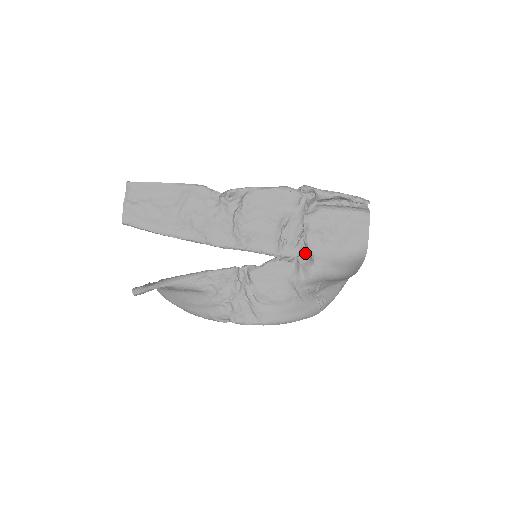
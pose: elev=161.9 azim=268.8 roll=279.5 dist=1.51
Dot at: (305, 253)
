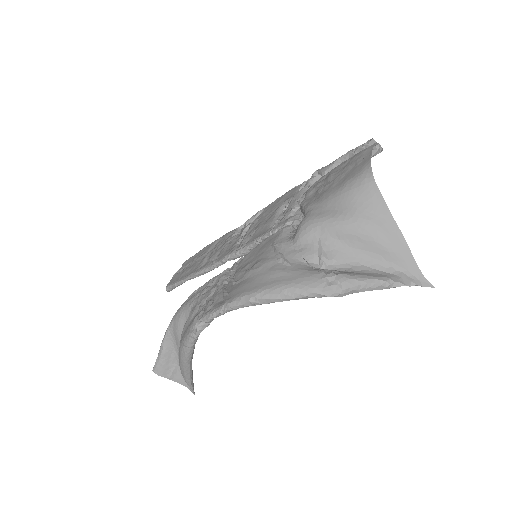
Dot at: occluded
